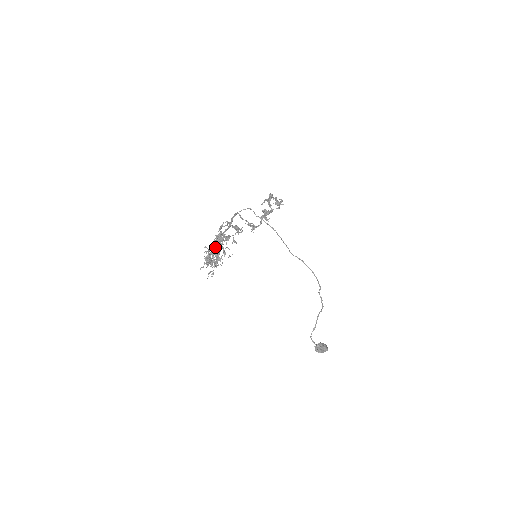
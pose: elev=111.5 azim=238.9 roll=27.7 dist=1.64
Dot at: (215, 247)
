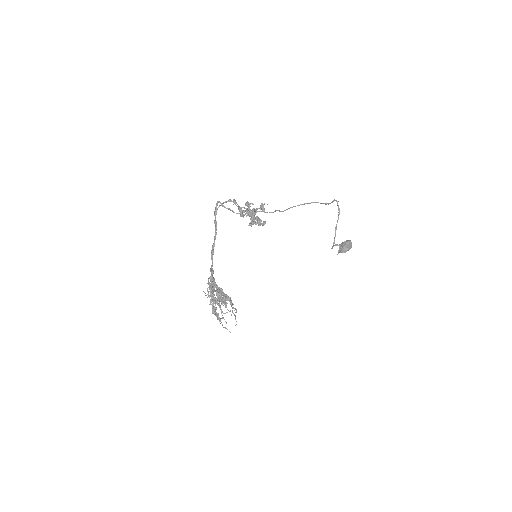
Dot at: (215, 305)
